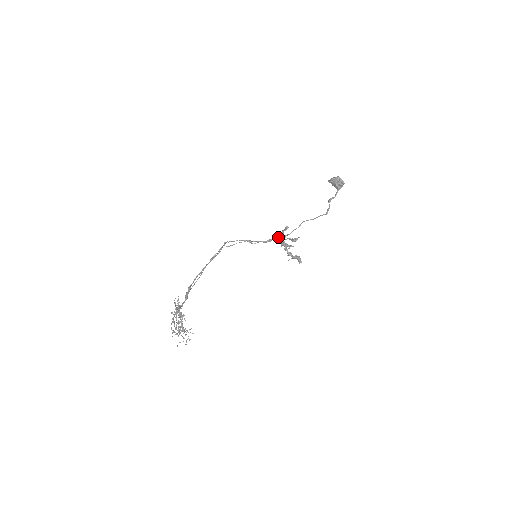
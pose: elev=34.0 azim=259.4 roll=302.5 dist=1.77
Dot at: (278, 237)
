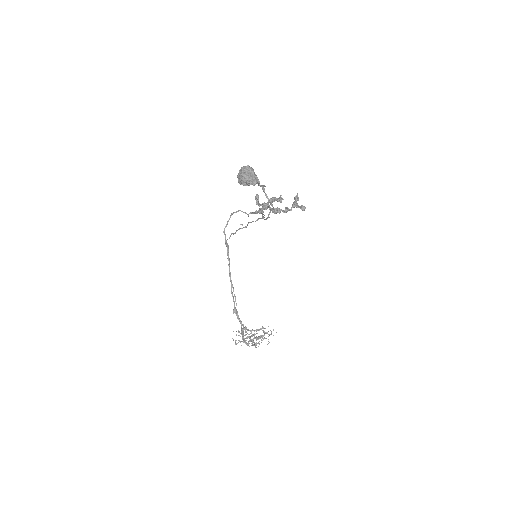
Dot at: (259, 211)
